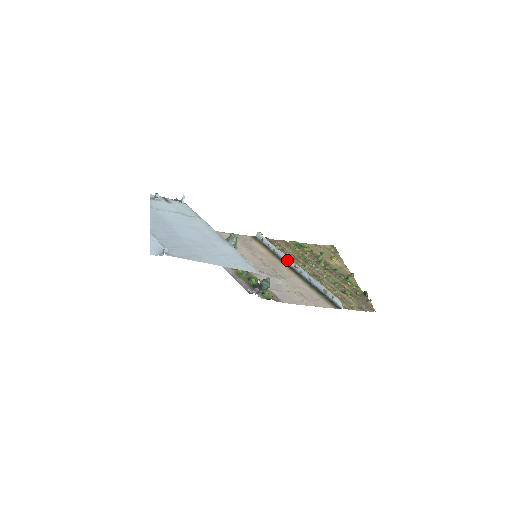
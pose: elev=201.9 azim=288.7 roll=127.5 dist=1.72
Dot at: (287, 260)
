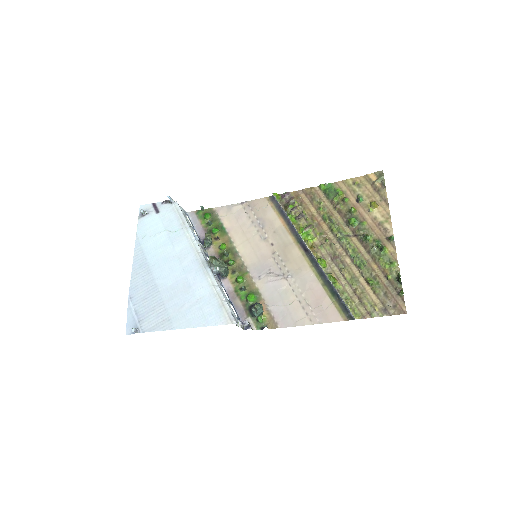
Dot at: (302, 238)
